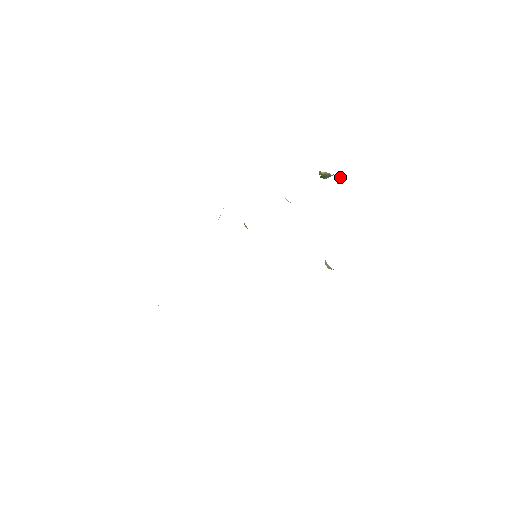
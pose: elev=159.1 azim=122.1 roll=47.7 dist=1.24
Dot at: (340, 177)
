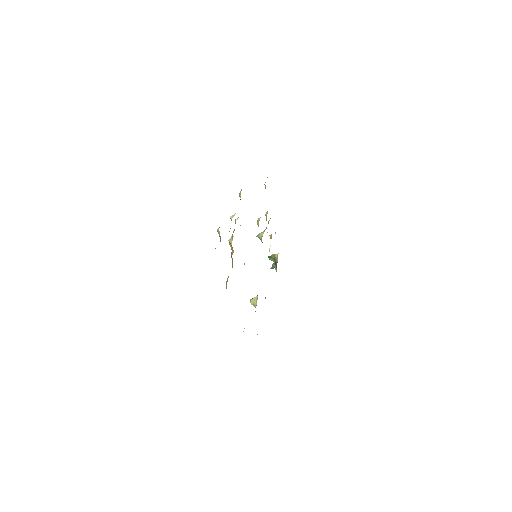
Dot at: (276, 267)
